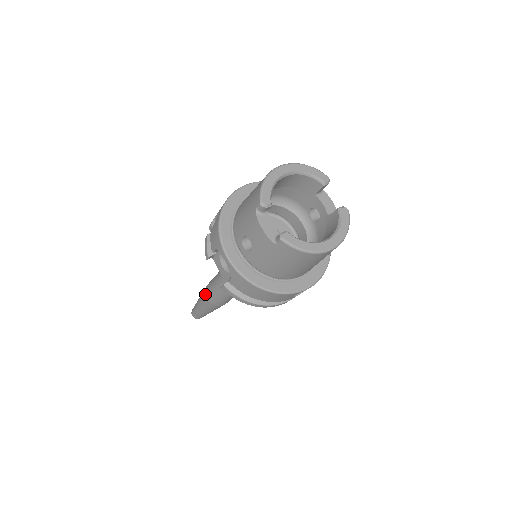
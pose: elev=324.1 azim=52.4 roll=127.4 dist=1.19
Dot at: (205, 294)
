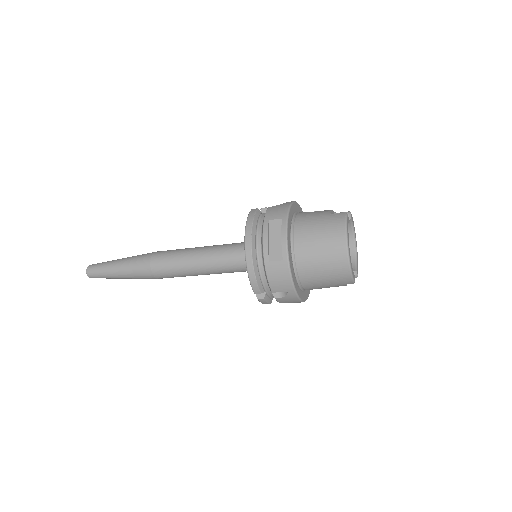
Dot at: occluded
